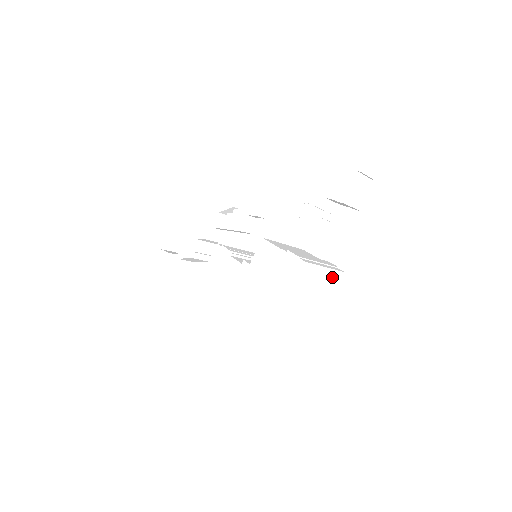
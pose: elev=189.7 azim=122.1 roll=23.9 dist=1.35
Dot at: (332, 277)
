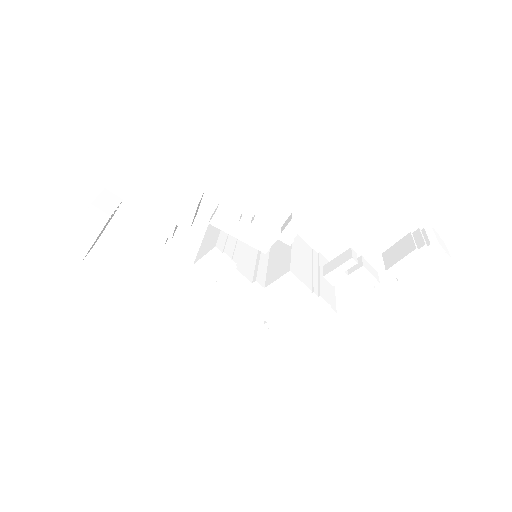
Dot at: occluded
